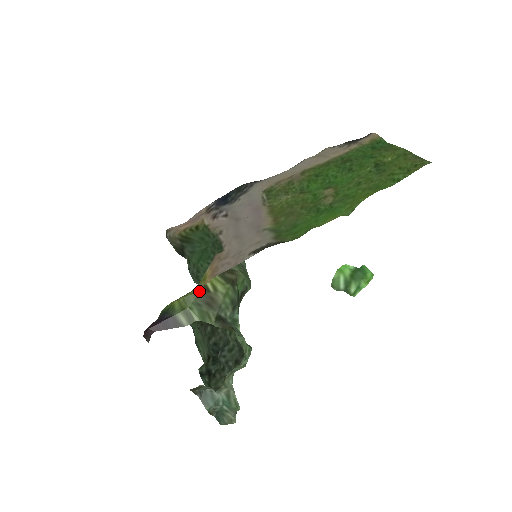
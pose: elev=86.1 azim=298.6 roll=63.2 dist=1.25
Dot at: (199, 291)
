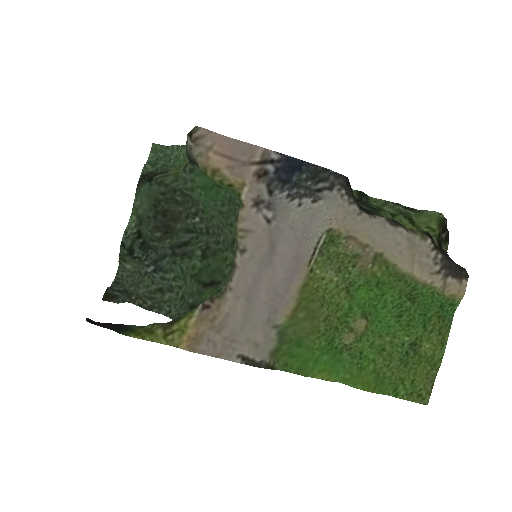
Dot at: (170, 322)
